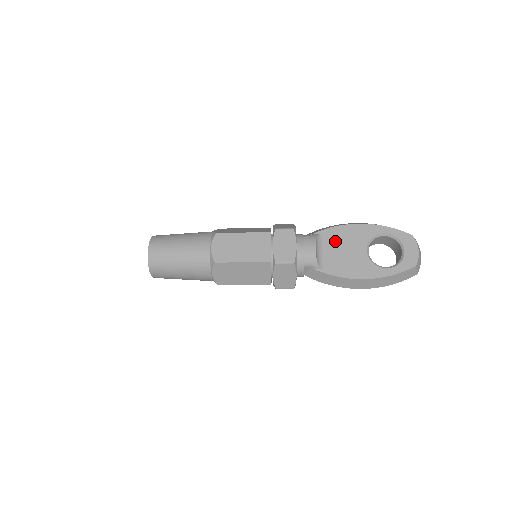
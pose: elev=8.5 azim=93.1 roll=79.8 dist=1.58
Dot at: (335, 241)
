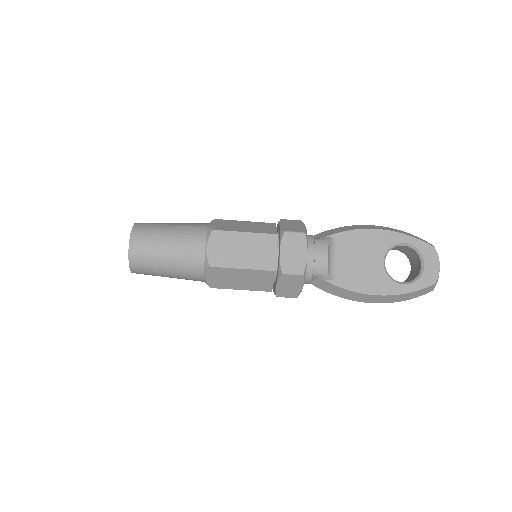
Dot at: (349, 248)
